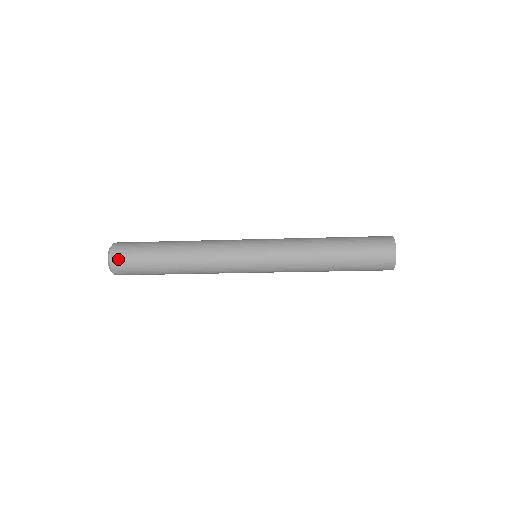
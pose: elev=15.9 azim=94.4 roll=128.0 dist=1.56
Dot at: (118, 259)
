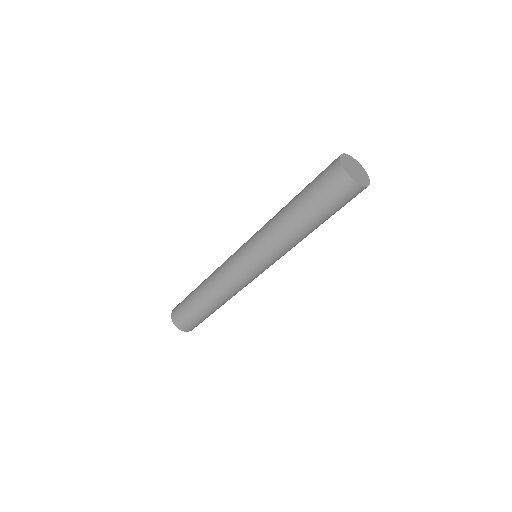
Dot at: (175, 314)
